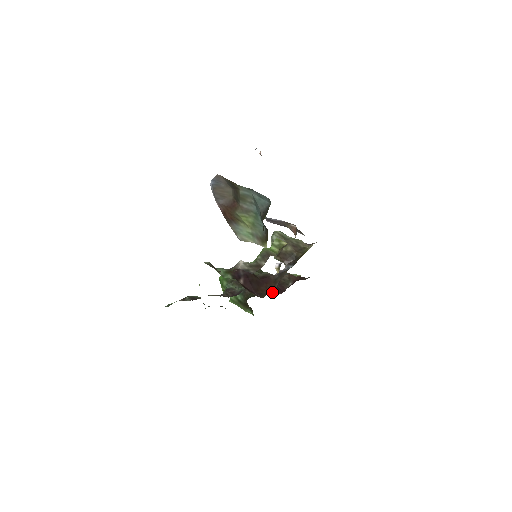
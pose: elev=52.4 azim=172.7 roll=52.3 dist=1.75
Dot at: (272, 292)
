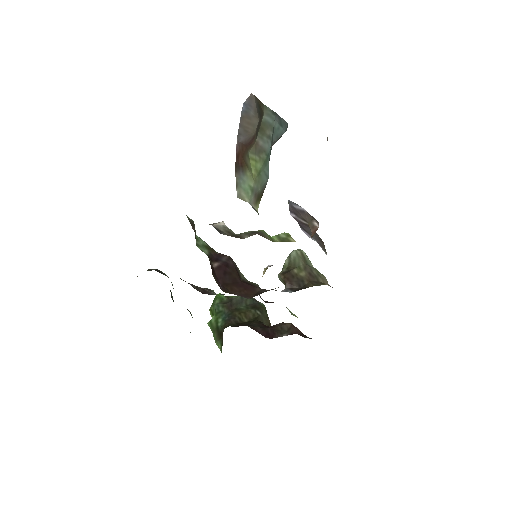
Dot at: (257, 331)
